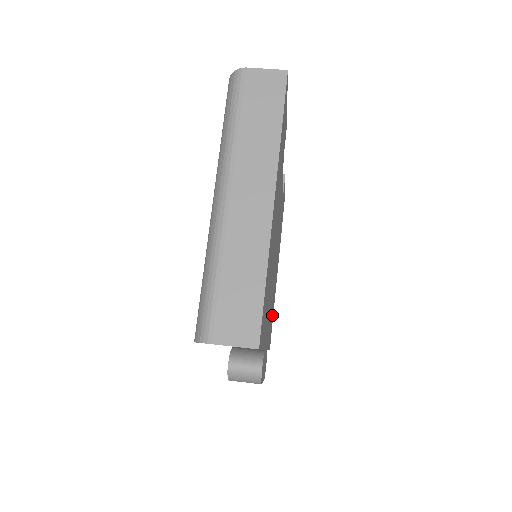
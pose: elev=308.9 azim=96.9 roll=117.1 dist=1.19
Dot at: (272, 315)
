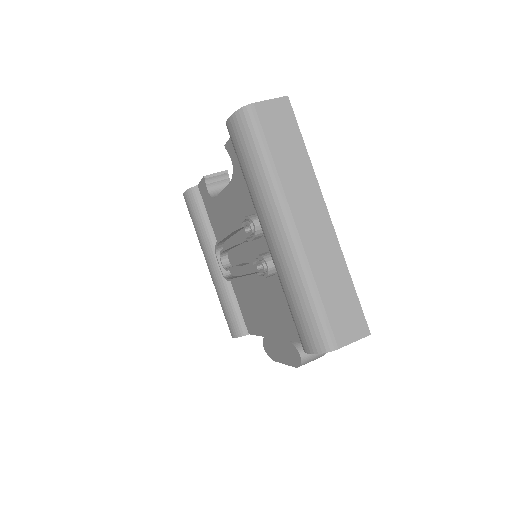
Dot at: occluded
